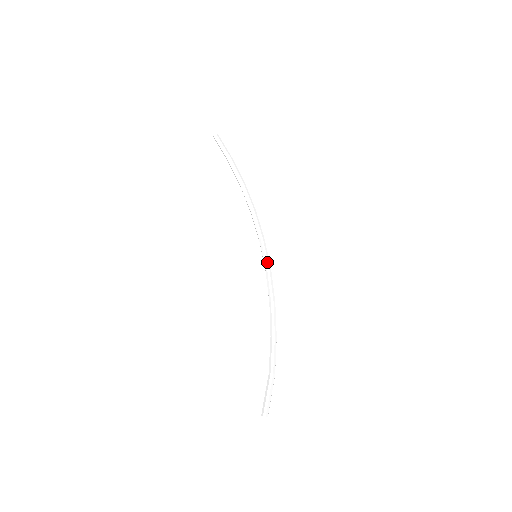
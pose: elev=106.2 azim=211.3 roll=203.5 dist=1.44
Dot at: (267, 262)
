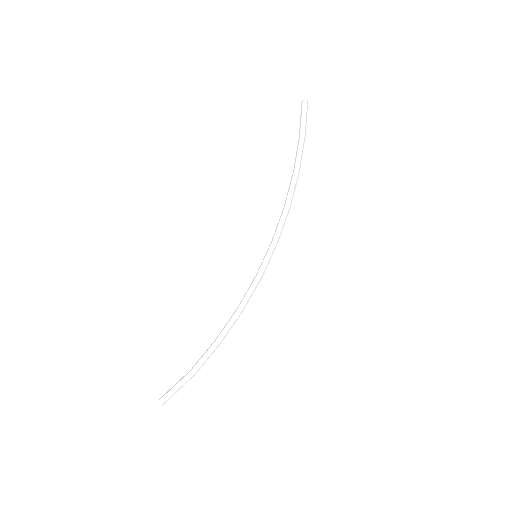
Dot at: (261, 268)
